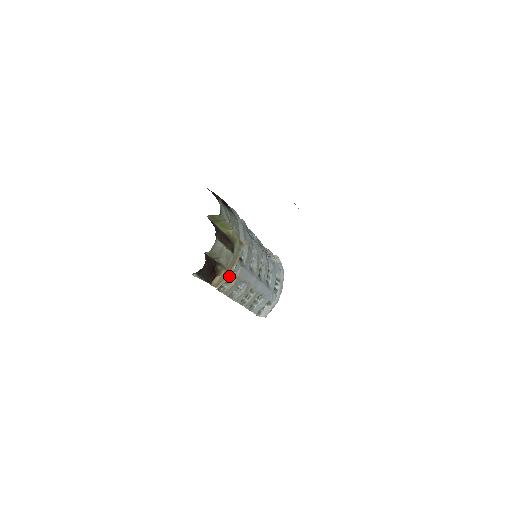
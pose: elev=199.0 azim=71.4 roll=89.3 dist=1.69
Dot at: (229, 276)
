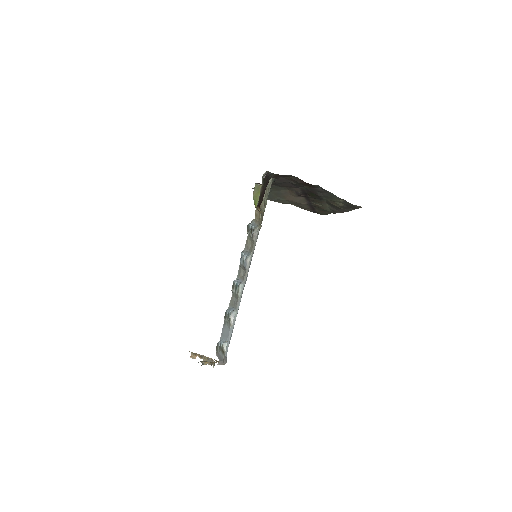
Dot at: (260, 224)
